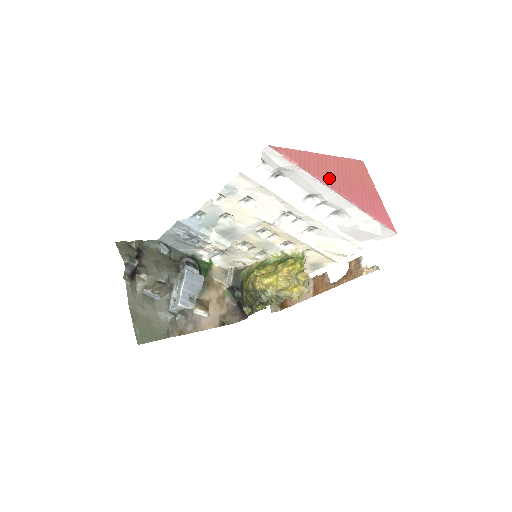
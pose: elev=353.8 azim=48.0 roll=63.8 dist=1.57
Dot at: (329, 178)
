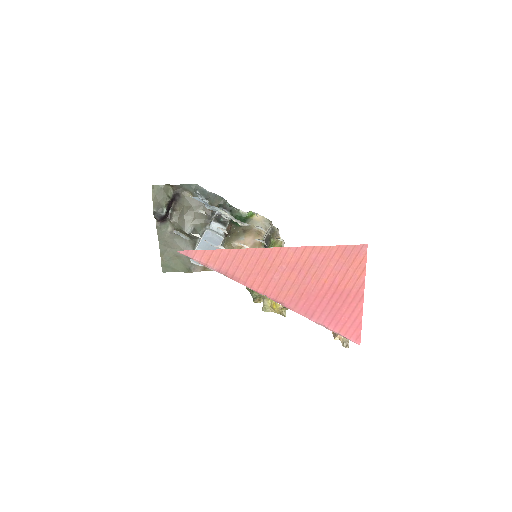
Dot at: (266, 281)
